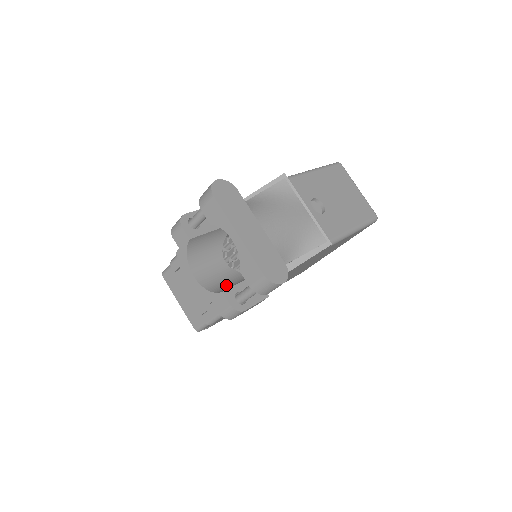
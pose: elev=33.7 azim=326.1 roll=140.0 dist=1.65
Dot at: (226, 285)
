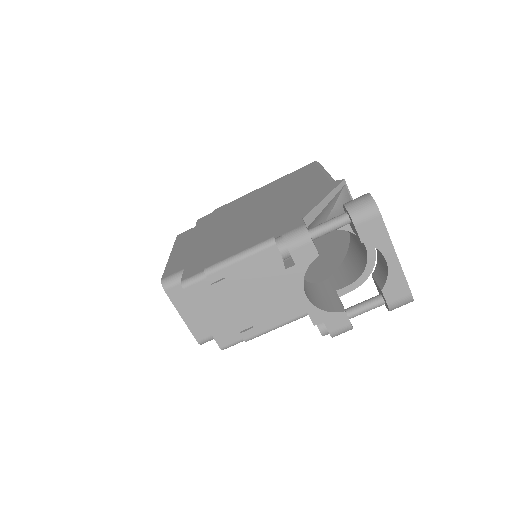
Dot at: (326, 301)
